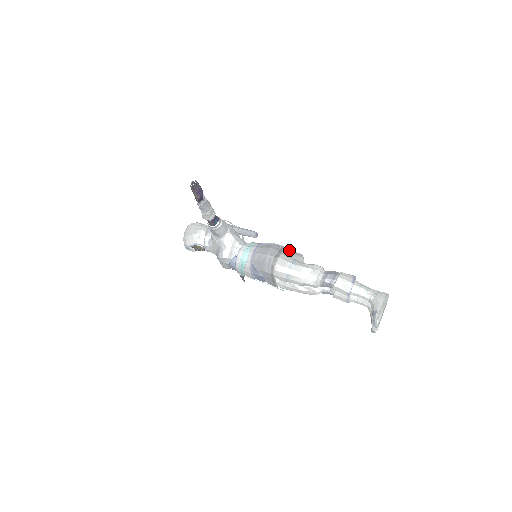
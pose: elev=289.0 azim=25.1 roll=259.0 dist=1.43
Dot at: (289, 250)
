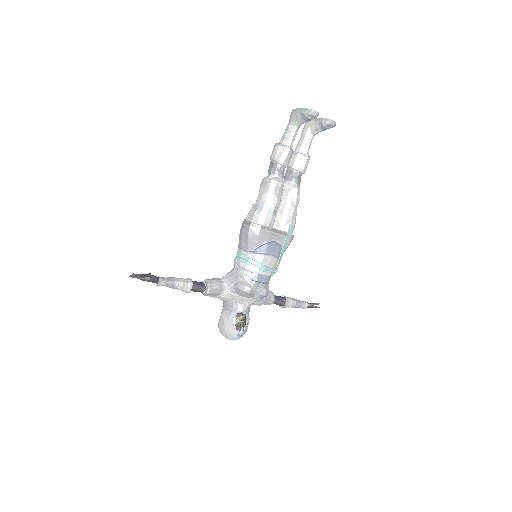
Dot at: occluded
